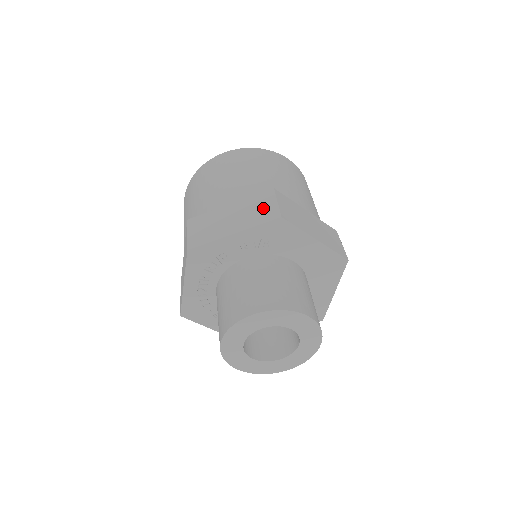
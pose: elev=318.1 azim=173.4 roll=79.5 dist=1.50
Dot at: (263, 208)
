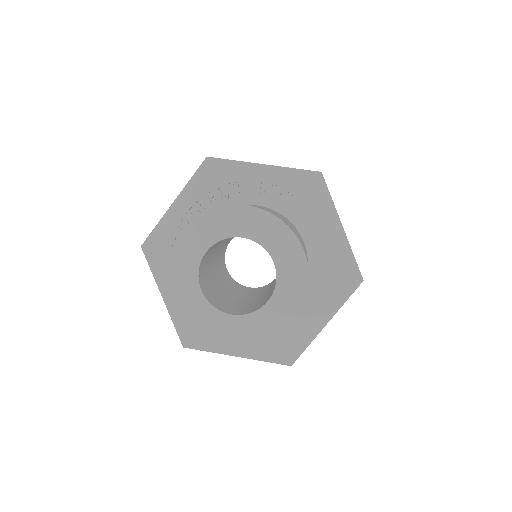
Dot at: occluded
